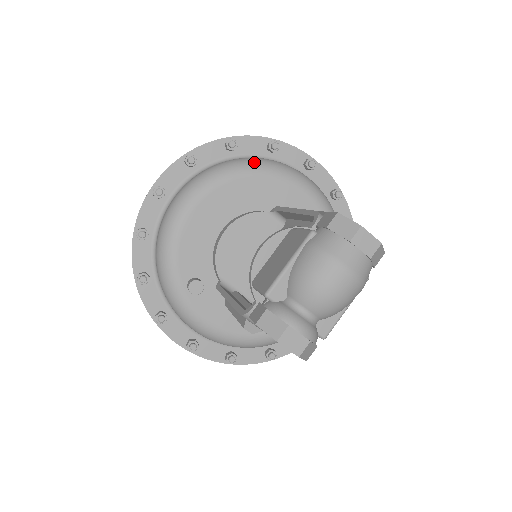
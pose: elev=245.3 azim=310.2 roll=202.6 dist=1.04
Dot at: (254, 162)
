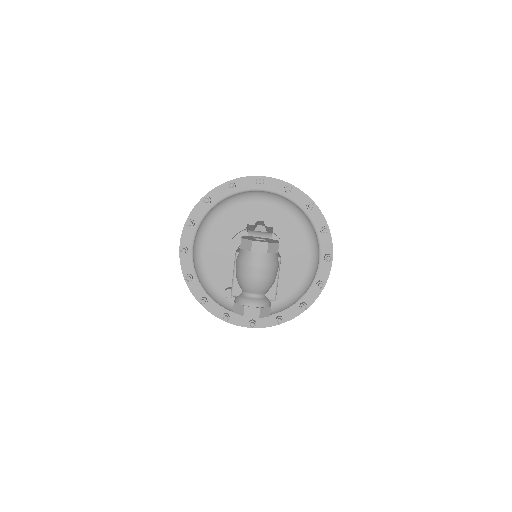
Dot at: (223, 205)
